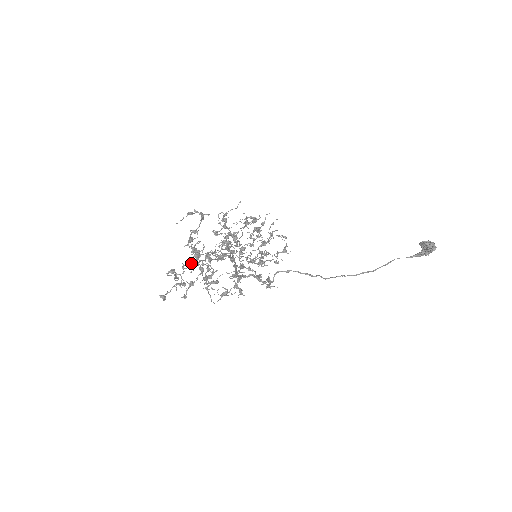
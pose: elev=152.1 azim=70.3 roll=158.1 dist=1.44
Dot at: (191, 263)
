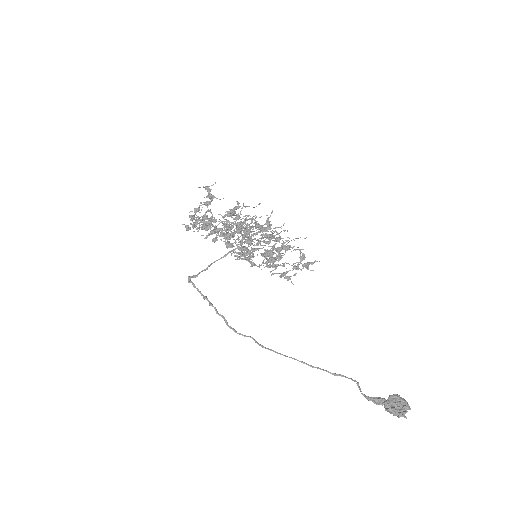
Dot at: (199, 224)
